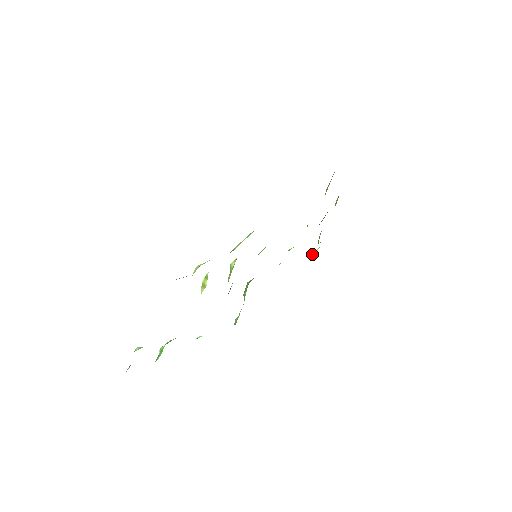
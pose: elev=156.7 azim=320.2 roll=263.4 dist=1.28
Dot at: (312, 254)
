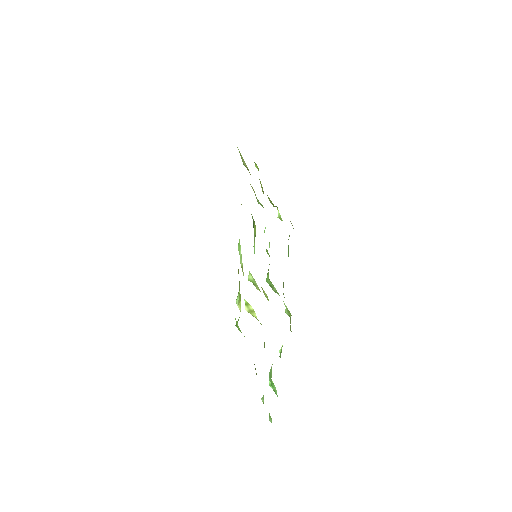
Dot at: occluded
